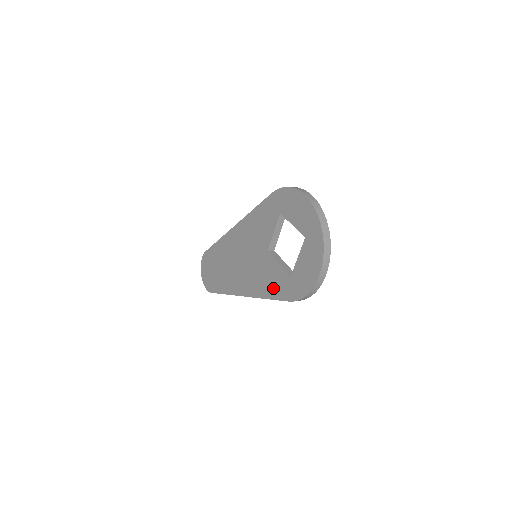
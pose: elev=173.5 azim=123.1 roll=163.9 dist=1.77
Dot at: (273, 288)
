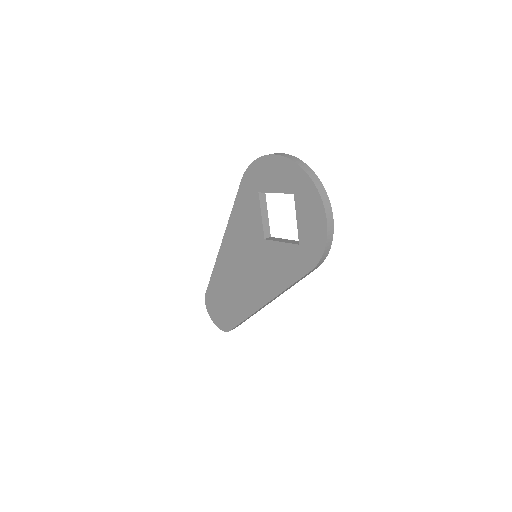
Dot at: (288, 271)
